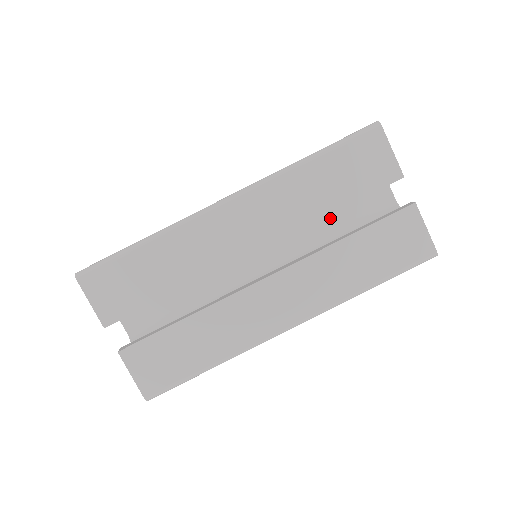
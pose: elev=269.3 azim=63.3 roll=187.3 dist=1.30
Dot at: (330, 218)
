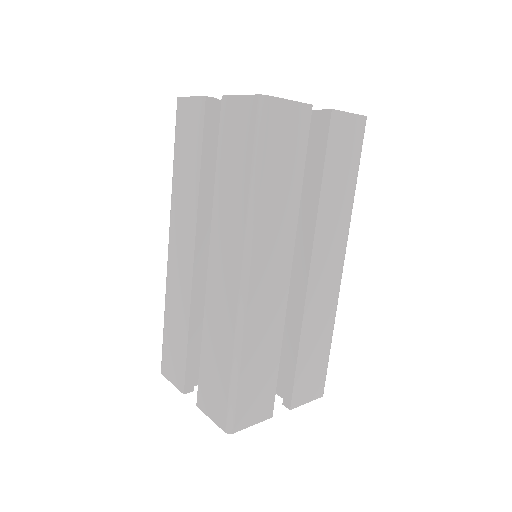
Dot at: occluded
